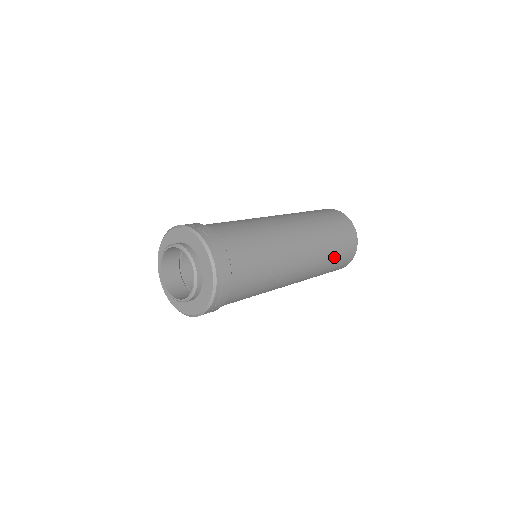
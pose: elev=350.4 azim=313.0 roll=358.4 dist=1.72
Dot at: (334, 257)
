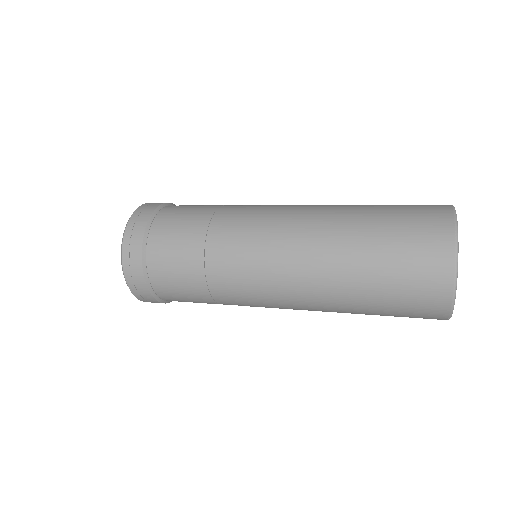
Dot at: (374, 235)
